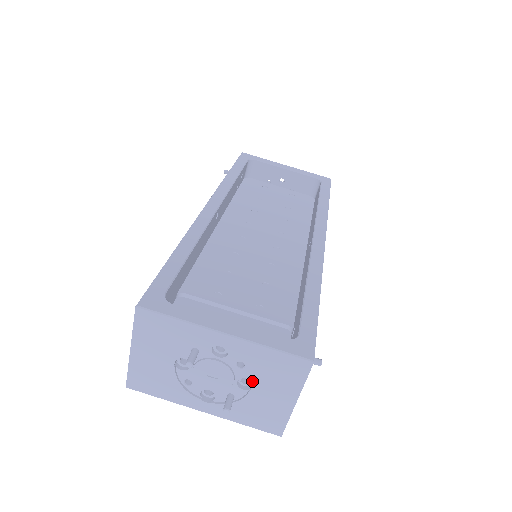
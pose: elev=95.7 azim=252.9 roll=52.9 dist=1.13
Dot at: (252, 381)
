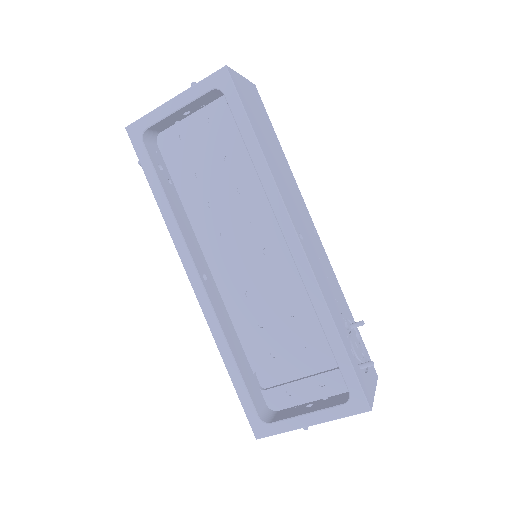
Dot at: occluded
